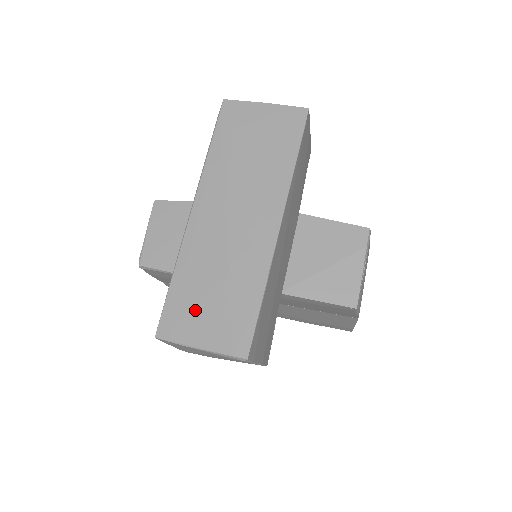
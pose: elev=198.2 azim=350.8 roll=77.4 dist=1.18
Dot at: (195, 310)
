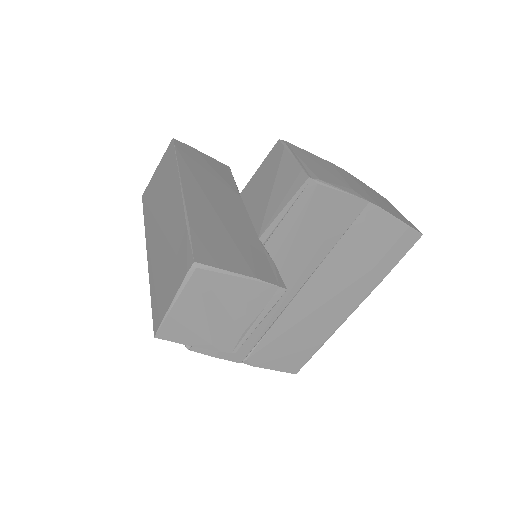
Dot at: (163, 288)
